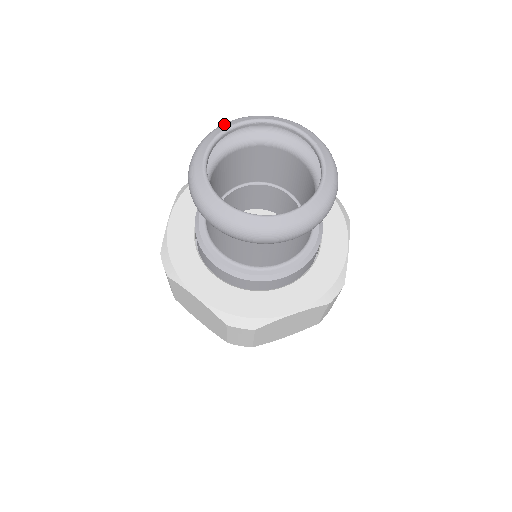
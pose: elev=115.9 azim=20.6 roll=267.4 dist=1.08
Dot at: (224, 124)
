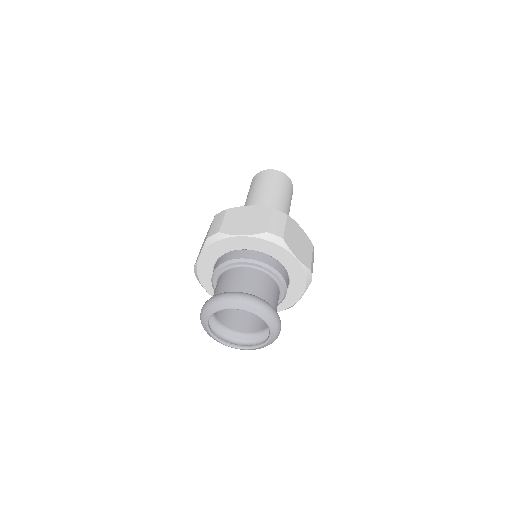
Dot at: (202, 321)
